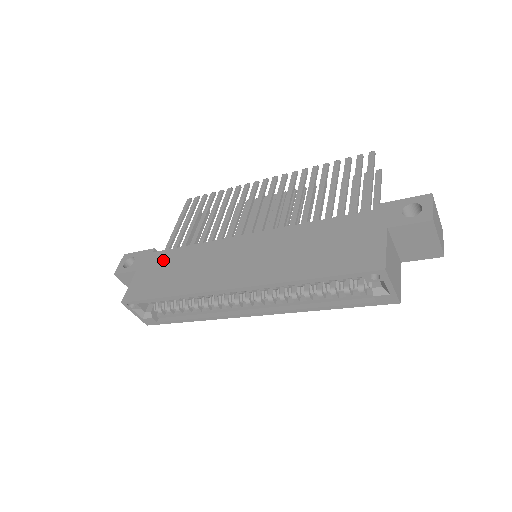
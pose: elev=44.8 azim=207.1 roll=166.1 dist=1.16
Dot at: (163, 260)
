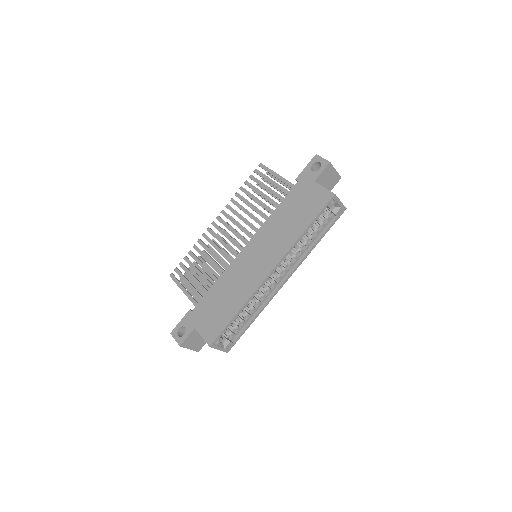
Dot at: (206, 306)
